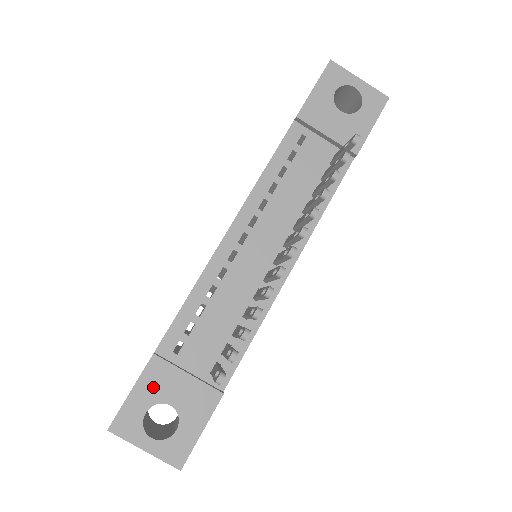
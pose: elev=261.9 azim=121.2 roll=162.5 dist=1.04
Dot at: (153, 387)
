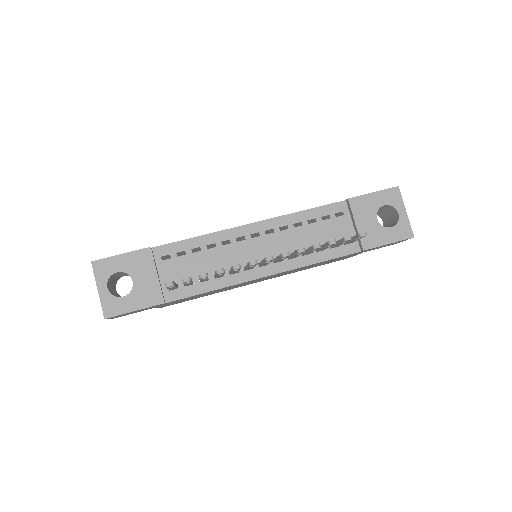
Dot at: (134, 263)
